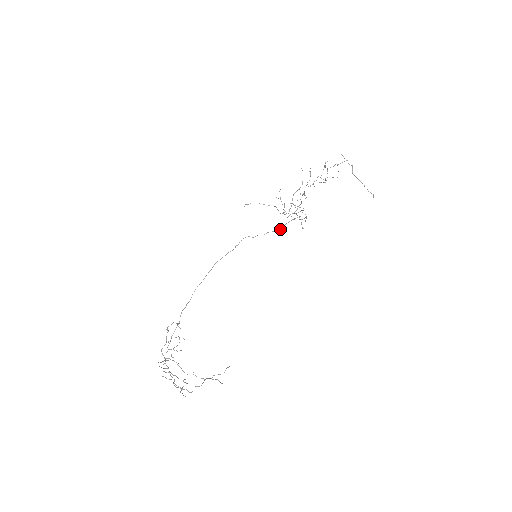
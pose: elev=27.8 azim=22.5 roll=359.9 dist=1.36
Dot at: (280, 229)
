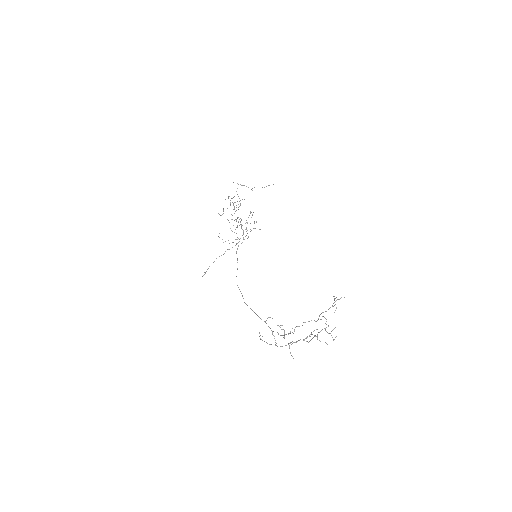
Dot at: occluded
